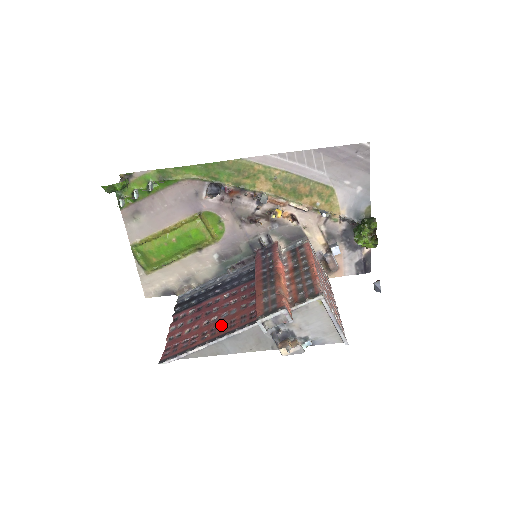
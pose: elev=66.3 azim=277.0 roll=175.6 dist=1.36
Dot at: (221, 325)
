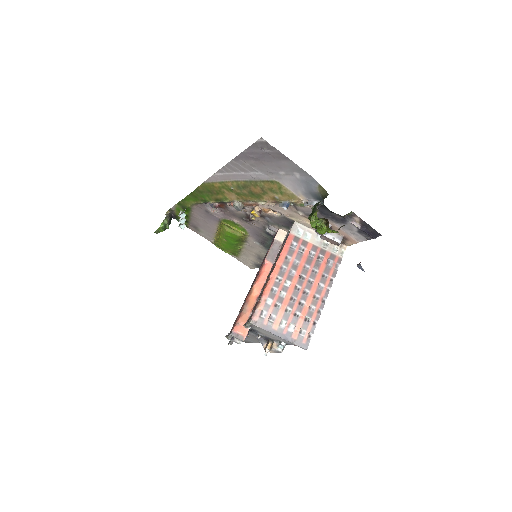
Dot at: occluded
